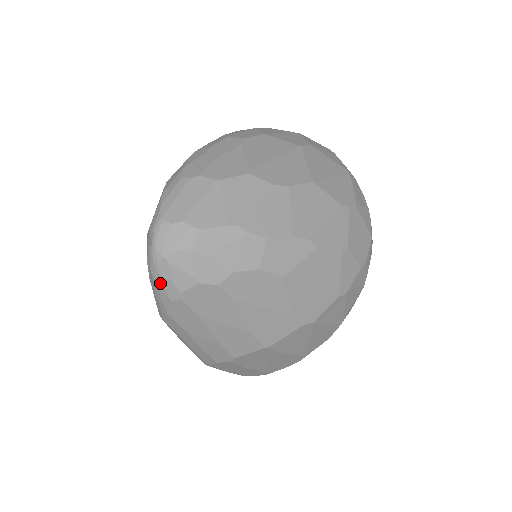
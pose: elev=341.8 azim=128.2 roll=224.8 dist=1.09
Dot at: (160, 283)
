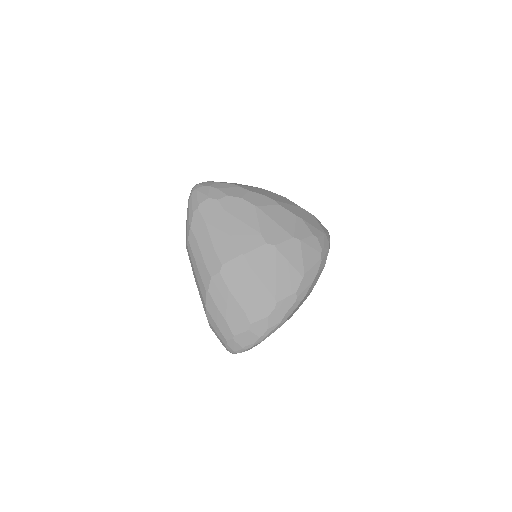
Dot at: (191, 203)
